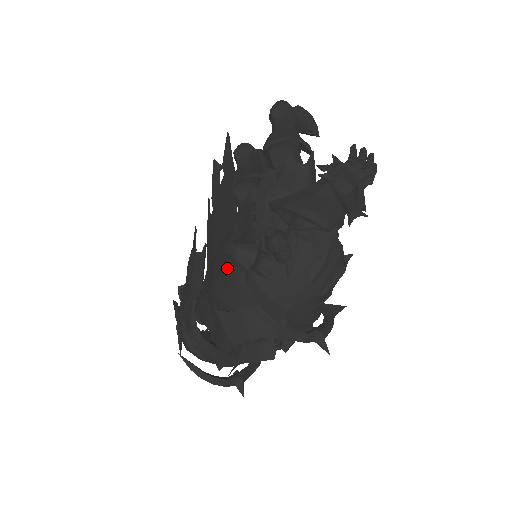
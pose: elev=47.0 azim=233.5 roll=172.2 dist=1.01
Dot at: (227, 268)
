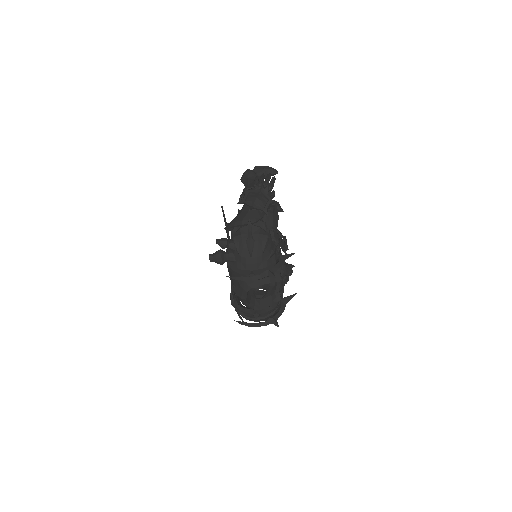
Dot at: occluded
